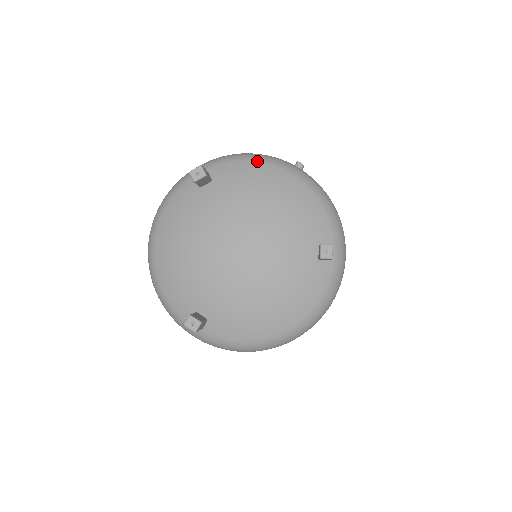
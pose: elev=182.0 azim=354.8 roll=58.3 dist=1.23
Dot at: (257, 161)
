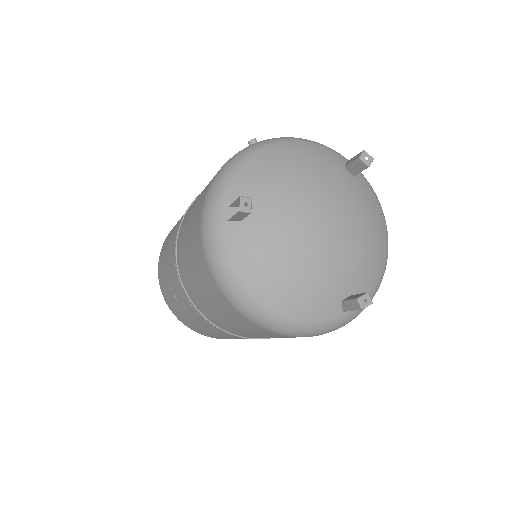
Dot at: (245, 161)
